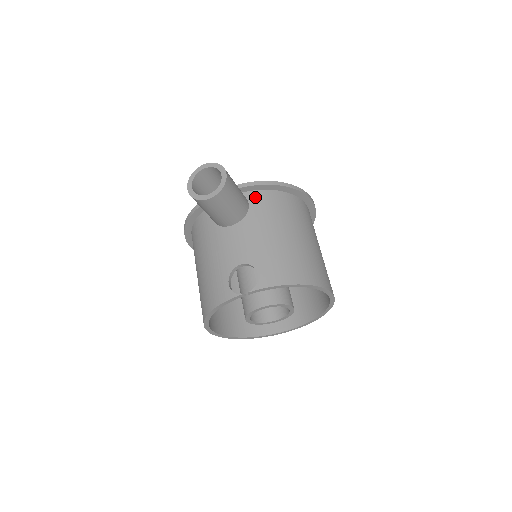
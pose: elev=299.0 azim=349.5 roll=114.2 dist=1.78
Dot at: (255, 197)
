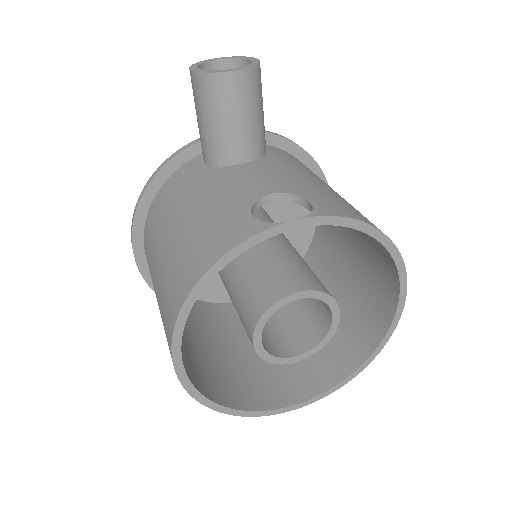
Dot at: (272, 149)
